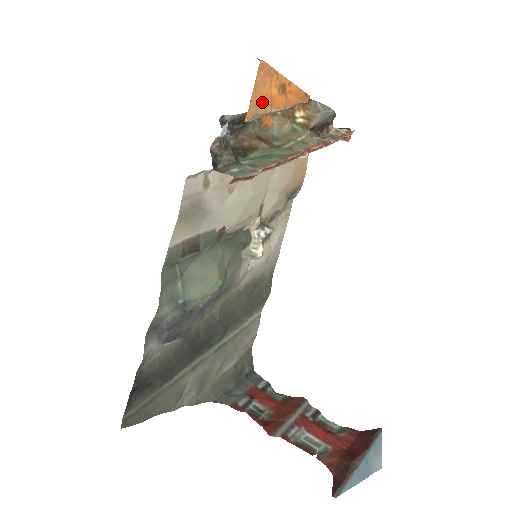
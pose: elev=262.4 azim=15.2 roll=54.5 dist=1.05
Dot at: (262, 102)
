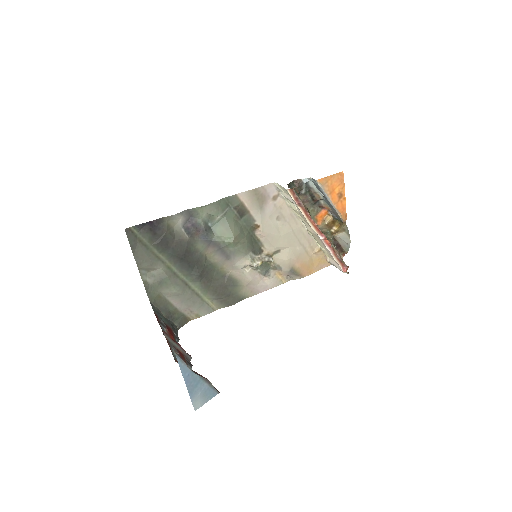
Dot at: (329, 185)
